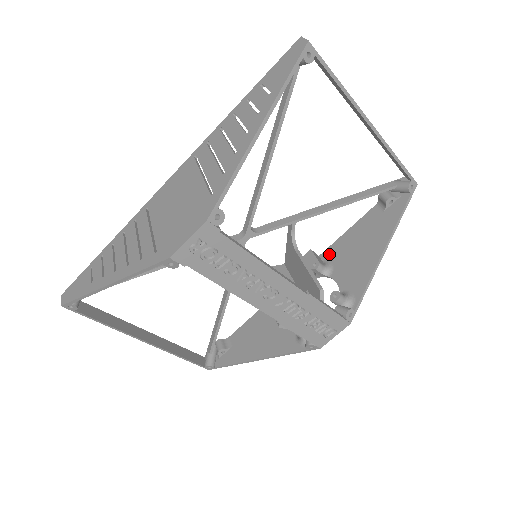
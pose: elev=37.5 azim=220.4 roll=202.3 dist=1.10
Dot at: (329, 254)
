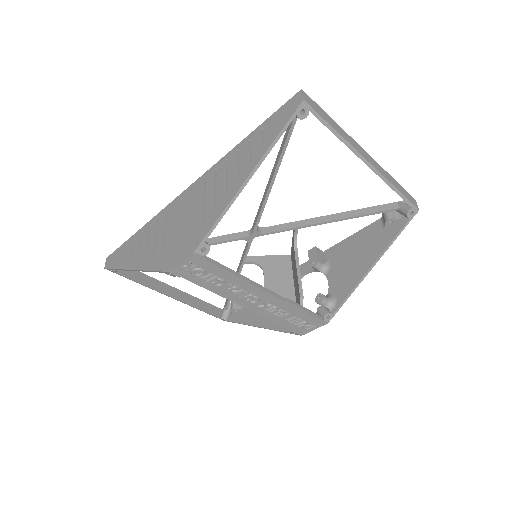
Dot at: (331, 253)
